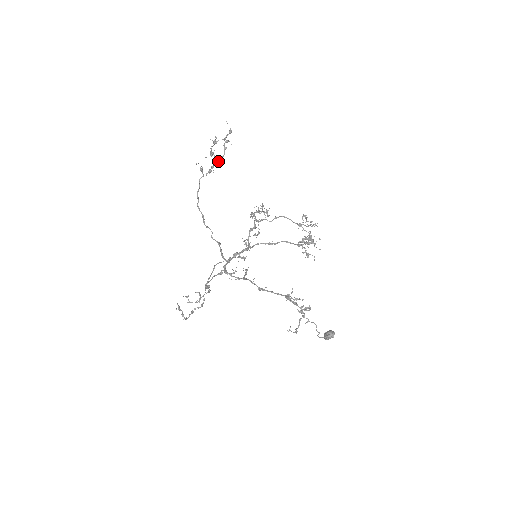
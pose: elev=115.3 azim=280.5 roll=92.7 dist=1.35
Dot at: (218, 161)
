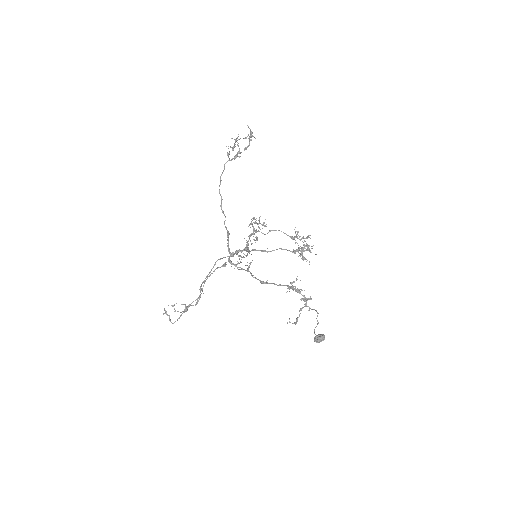
Dot at: (245, 148)
